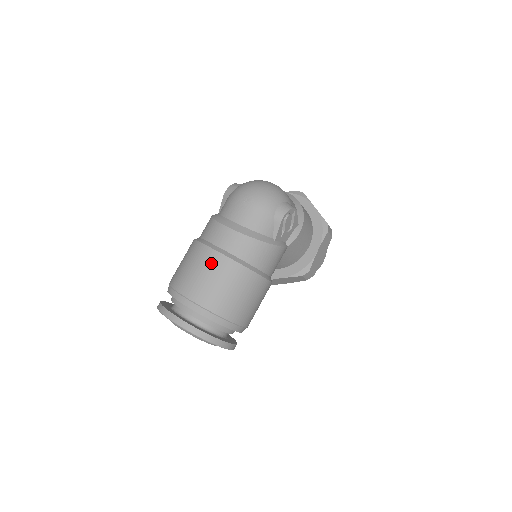
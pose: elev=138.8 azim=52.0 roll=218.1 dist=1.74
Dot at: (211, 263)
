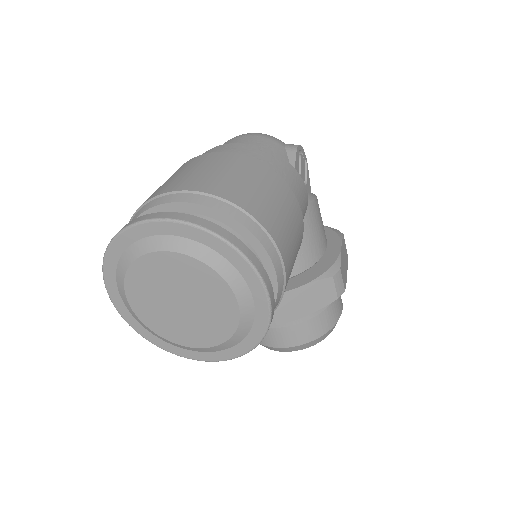
Dot at: (211, 160)
